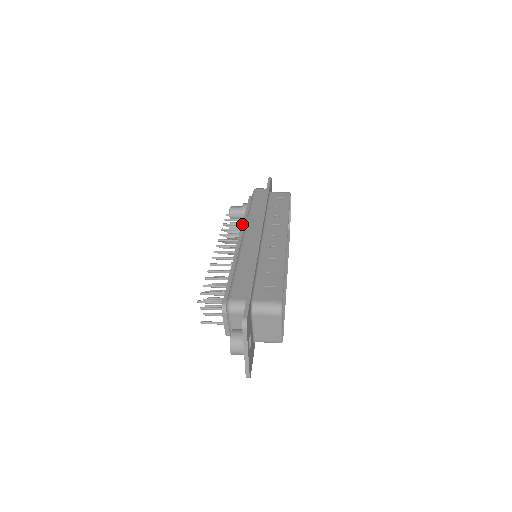
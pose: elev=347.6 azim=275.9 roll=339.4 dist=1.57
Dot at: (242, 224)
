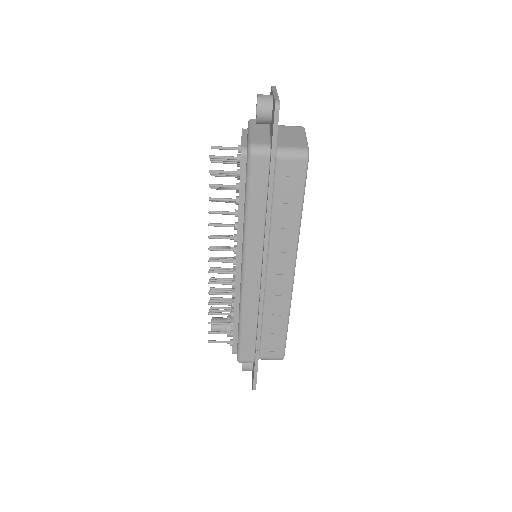
Dot at: occluded
